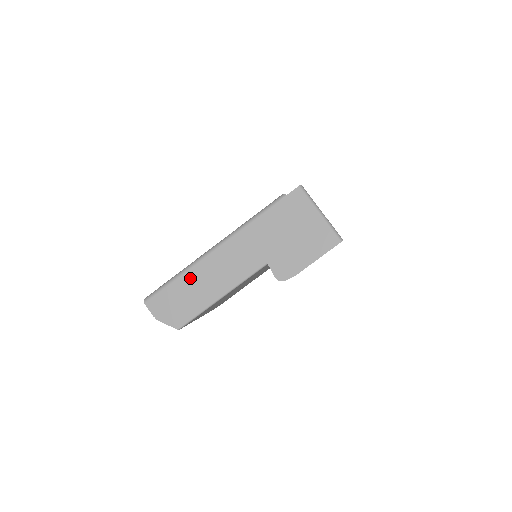
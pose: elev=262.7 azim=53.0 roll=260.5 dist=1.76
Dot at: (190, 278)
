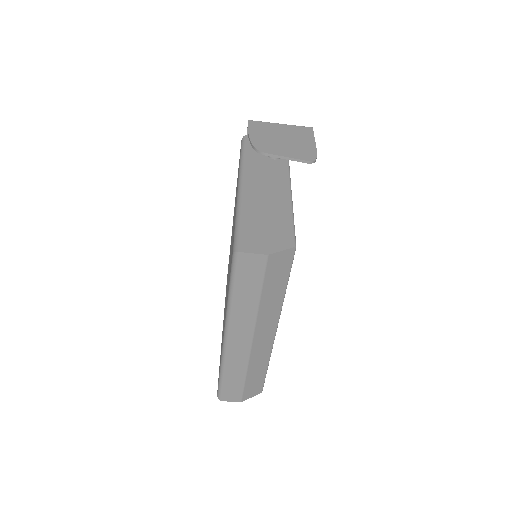
Dot at: (251, 209)
